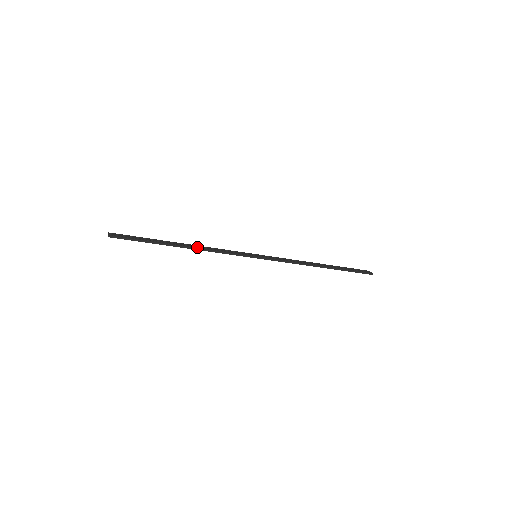
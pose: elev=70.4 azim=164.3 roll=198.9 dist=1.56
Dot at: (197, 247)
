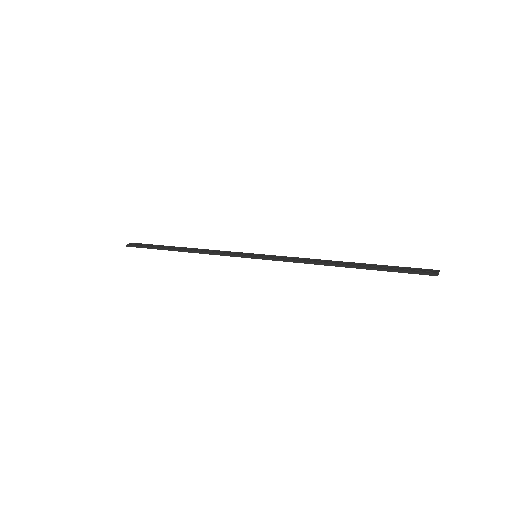
Dot at: (194, 250)
